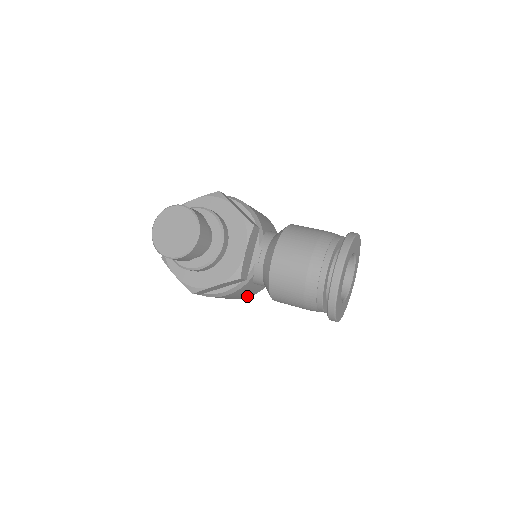
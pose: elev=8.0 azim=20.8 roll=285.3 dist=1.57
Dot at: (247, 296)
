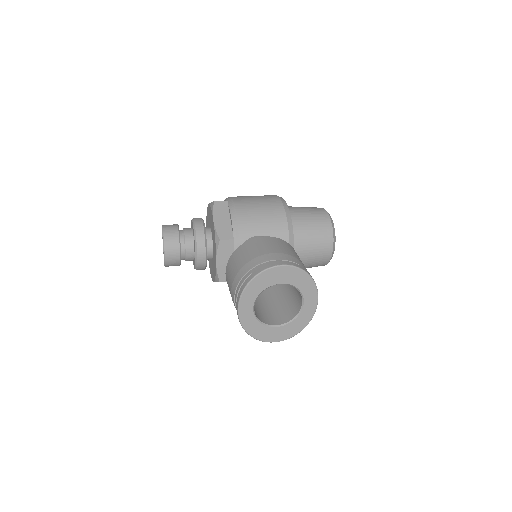
Dot at: occluded
